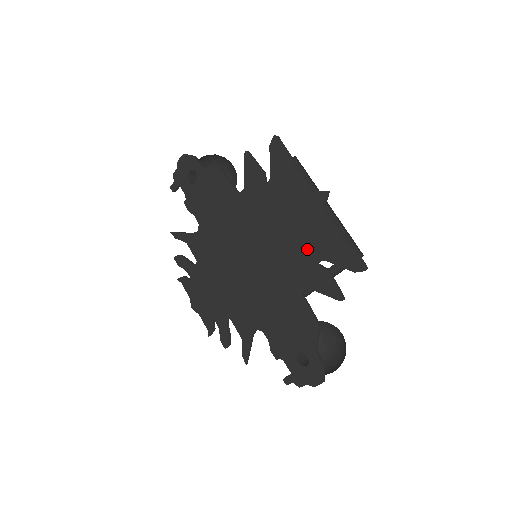
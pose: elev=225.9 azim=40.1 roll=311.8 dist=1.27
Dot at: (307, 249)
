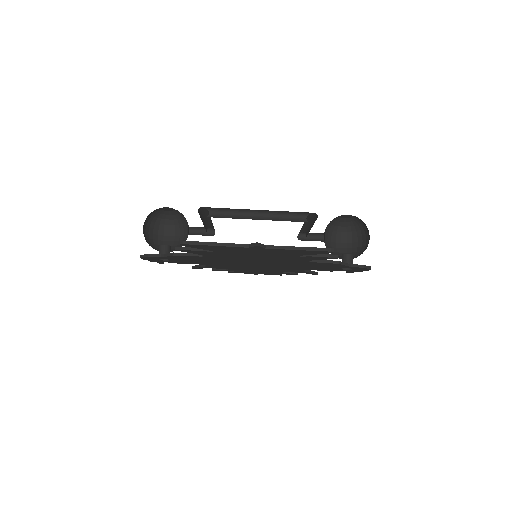
Dot at: (284, 256)
